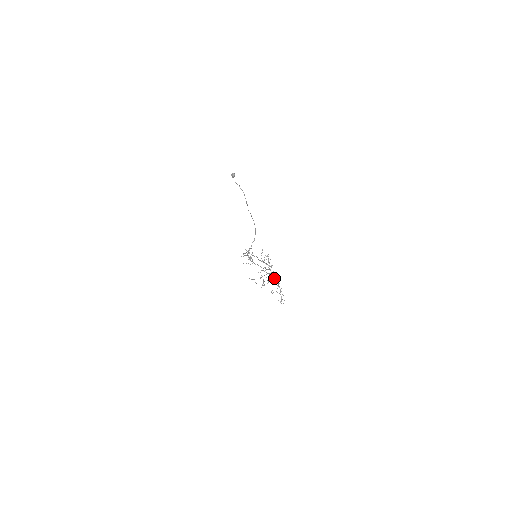
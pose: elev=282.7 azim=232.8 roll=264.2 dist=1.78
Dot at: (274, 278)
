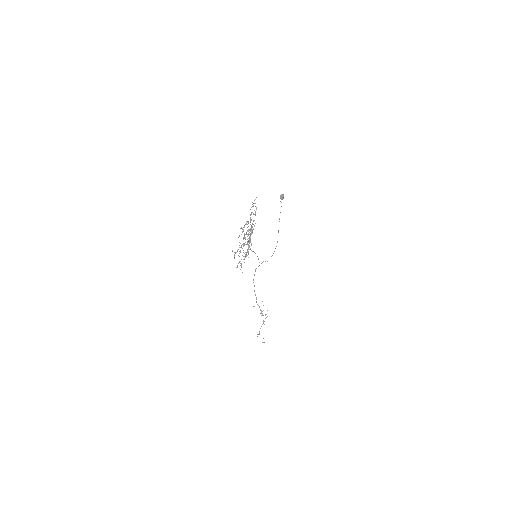
Dot at: occluded
